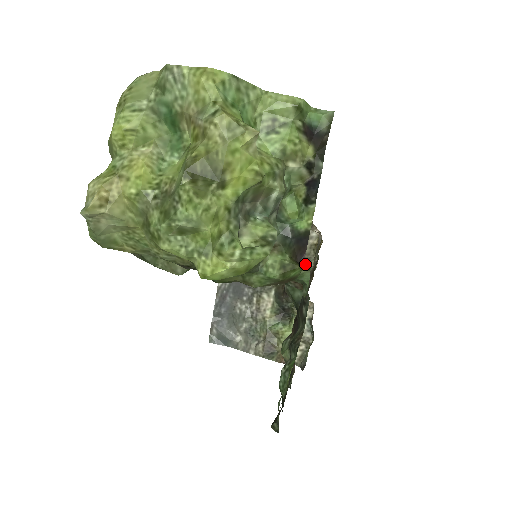
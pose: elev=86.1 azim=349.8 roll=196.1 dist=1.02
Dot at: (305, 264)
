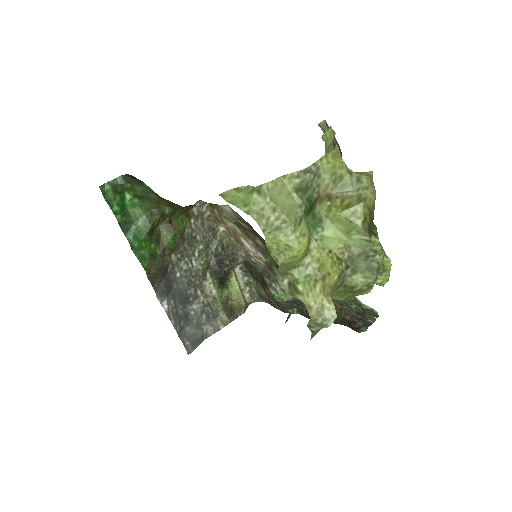
Dot at: (214, 235)
